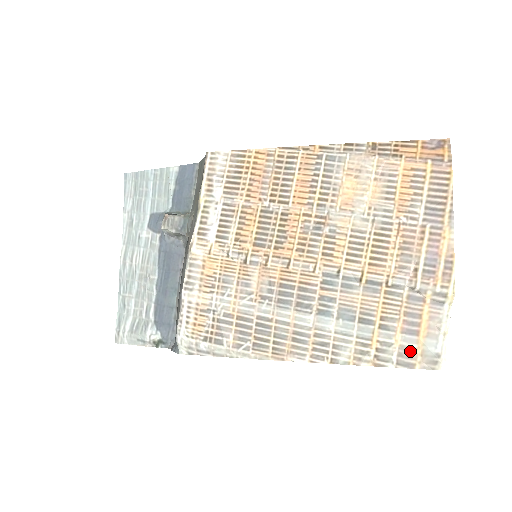
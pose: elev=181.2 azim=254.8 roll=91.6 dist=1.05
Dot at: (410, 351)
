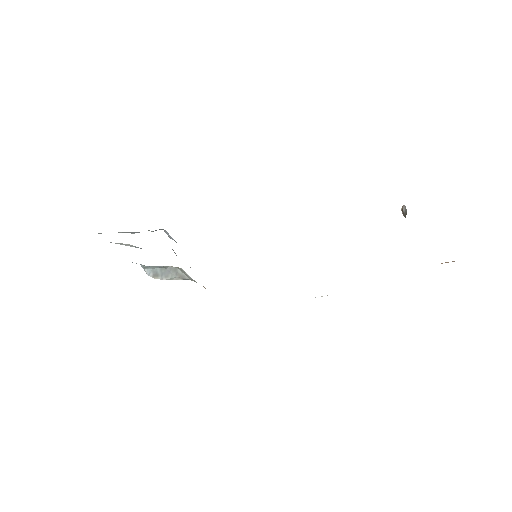
Dot at: occluded
